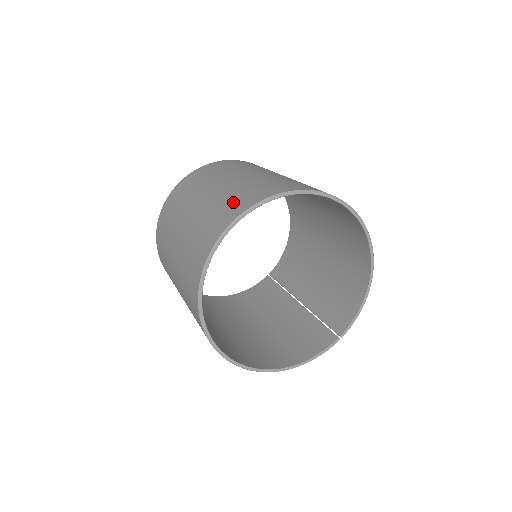
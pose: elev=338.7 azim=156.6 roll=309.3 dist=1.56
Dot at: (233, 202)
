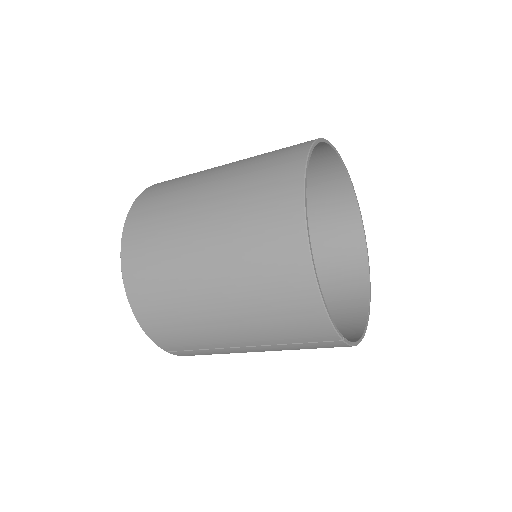
Dot at: (320, 178)
